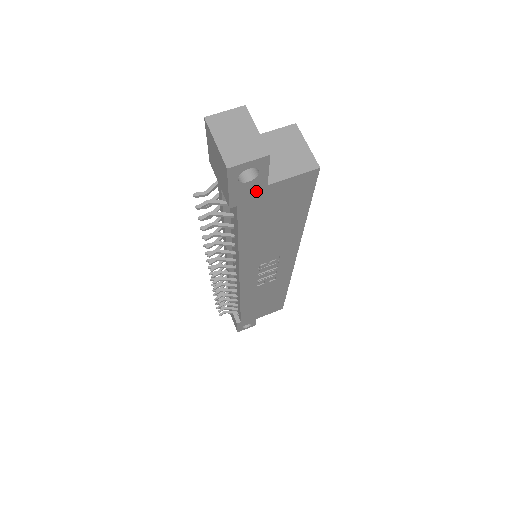
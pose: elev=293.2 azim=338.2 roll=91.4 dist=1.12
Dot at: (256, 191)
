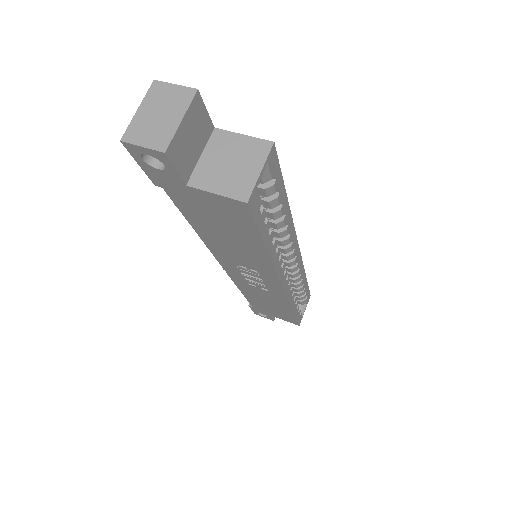
Dot at: (176, 184)
